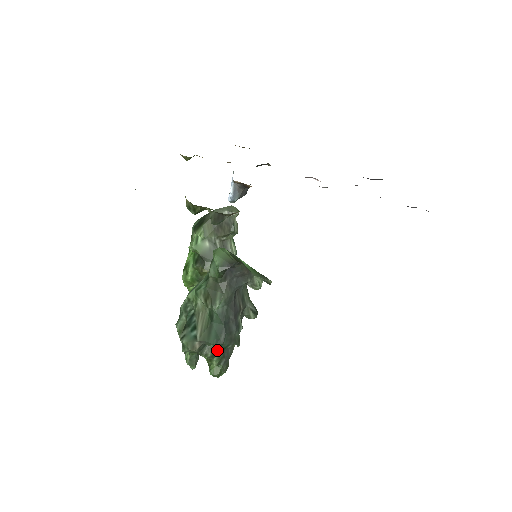
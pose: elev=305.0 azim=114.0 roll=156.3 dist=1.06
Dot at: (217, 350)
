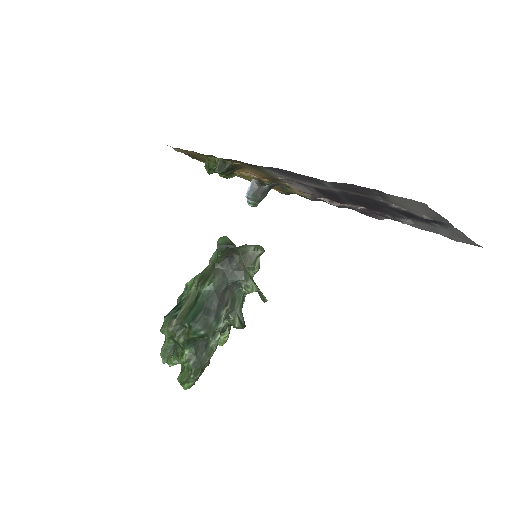
Dot at: (190, 335)
